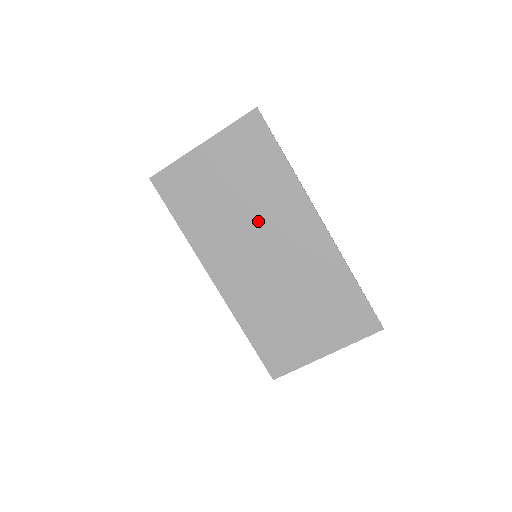
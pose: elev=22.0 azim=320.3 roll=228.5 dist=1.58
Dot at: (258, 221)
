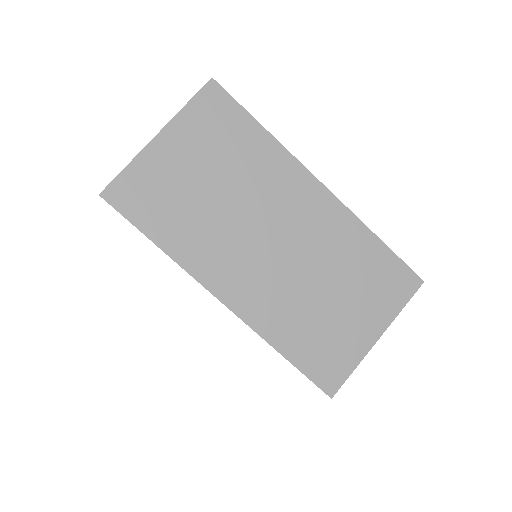
Dot at: (252, 206)
